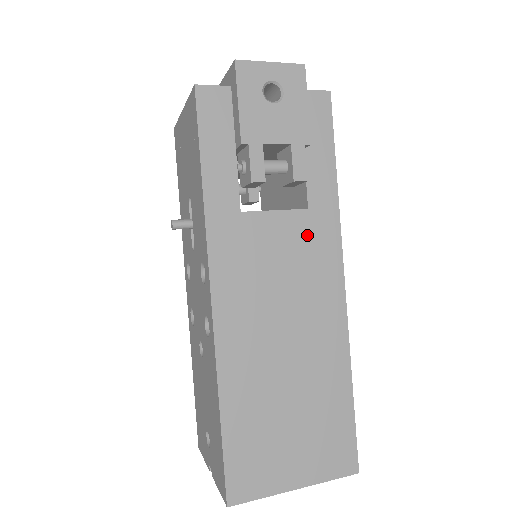
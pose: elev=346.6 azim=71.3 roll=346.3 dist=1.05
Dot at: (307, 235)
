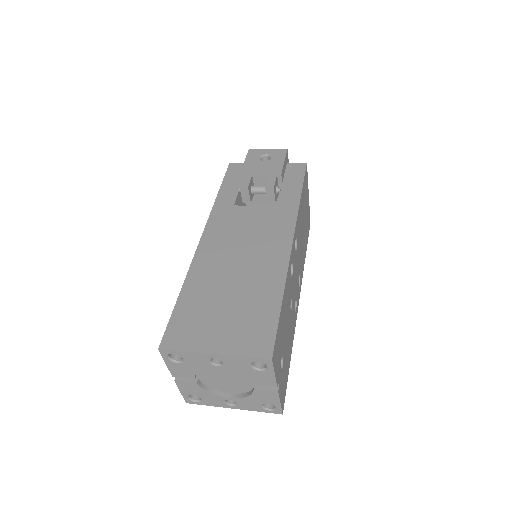
Dot at: (272, 217)
